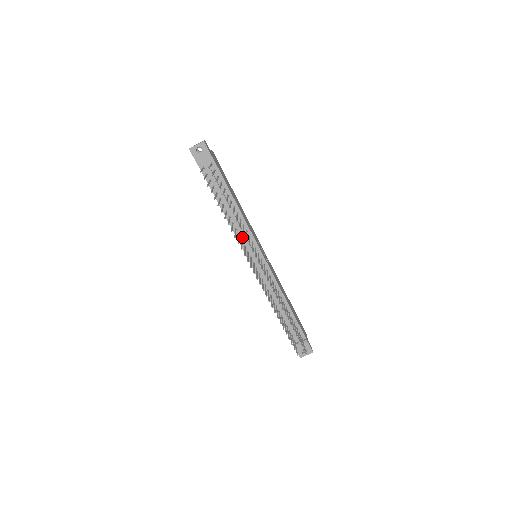
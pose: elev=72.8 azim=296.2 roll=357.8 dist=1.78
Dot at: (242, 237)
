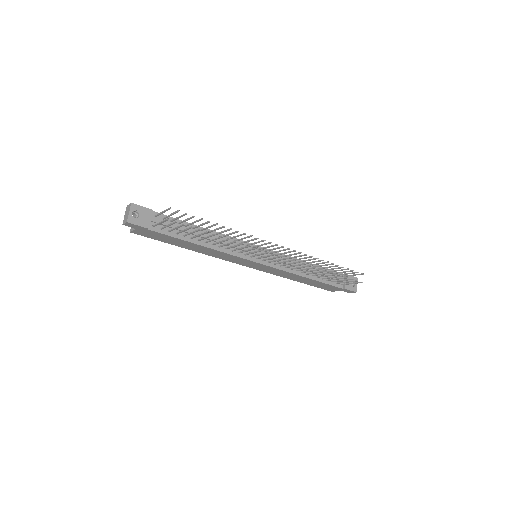
Dot at: (236, 250)
